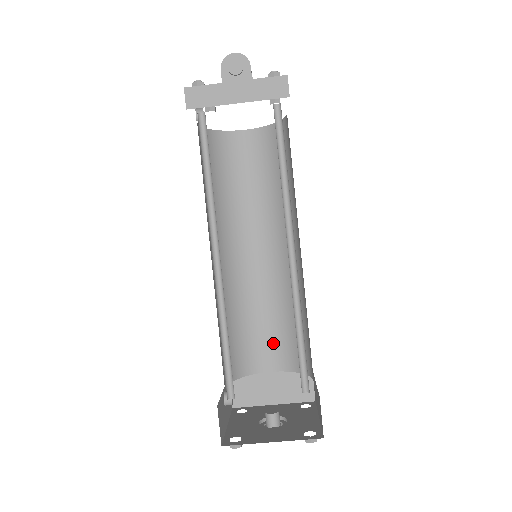
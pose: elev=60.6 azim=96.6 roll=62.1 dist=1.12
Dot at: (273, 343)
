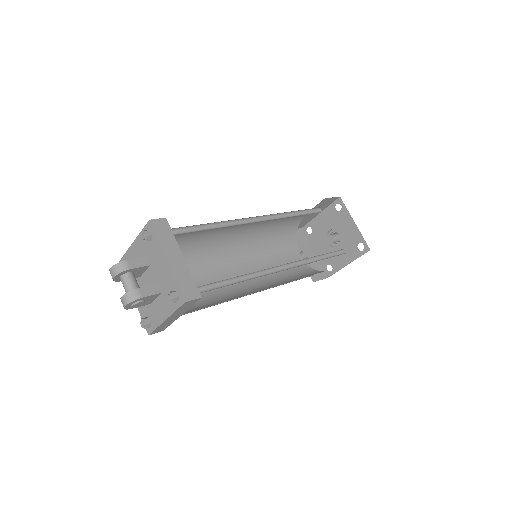
Dot at: (294, 217)
